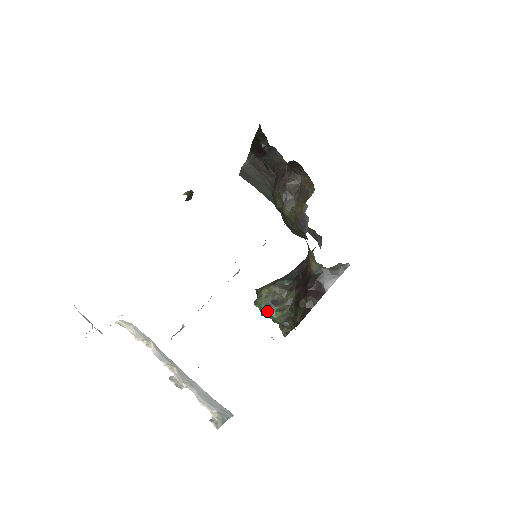
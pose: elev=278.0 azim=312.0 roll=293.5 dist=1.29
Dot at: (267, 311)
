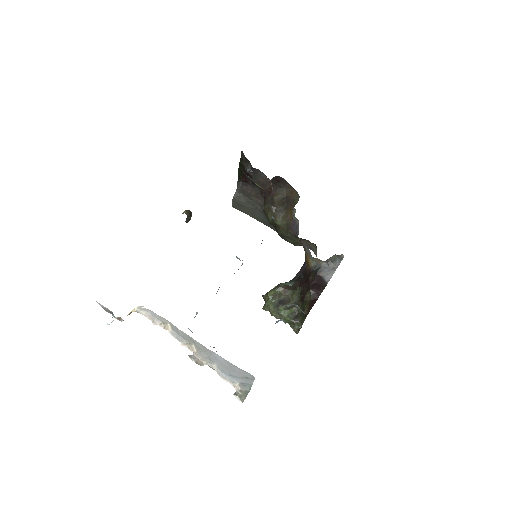
Dot at: (276, 311)
